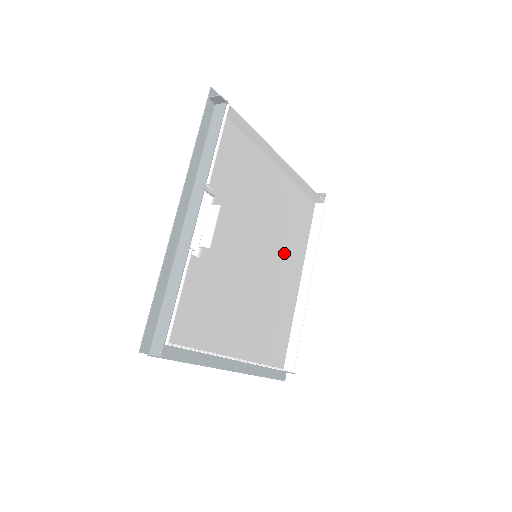
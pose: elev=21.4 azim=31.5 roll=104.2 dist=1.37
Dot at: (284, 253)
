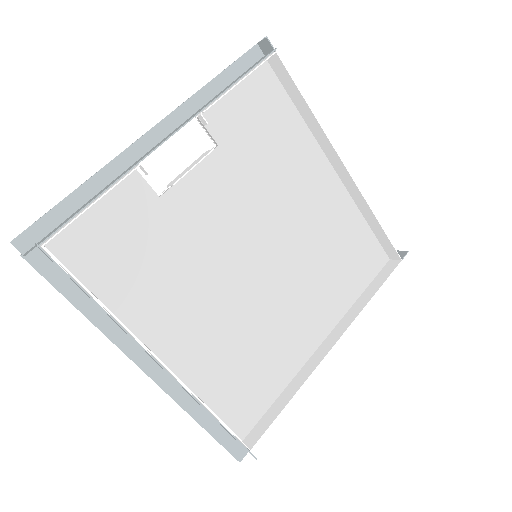
Dot at: (308, 285)
